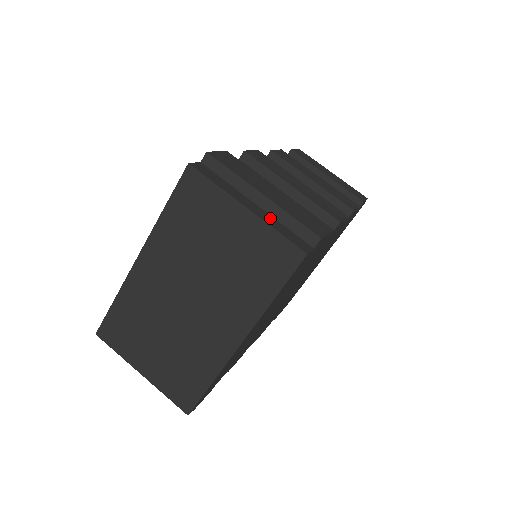
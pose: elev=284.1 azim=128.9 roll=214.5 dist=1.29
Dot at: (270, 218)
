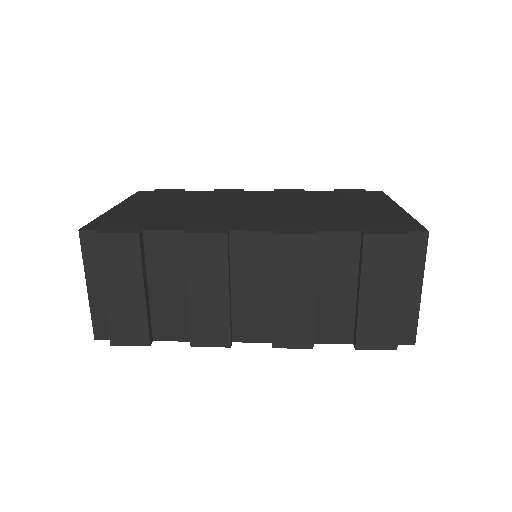
Dot at: (103, 304)
